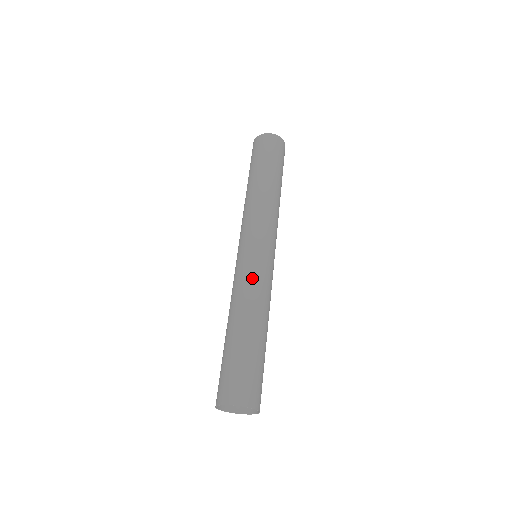
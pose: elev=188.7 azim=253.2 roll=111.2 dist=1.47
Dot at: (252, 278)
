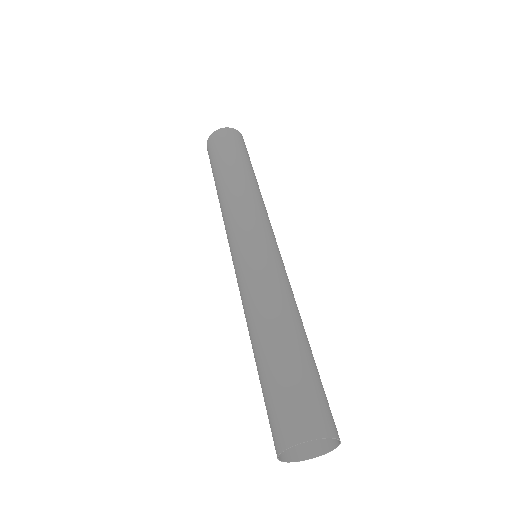
Dot at: (274, 274)
